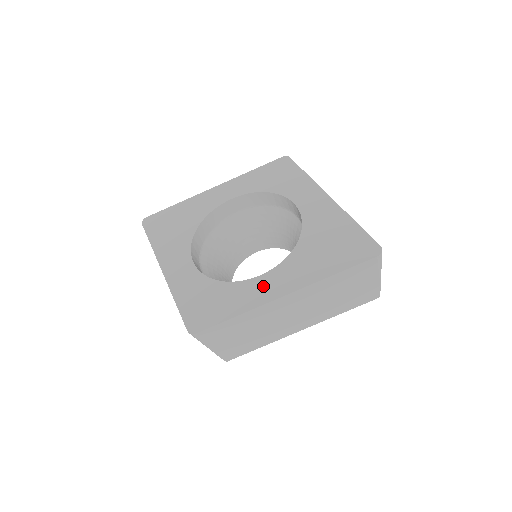
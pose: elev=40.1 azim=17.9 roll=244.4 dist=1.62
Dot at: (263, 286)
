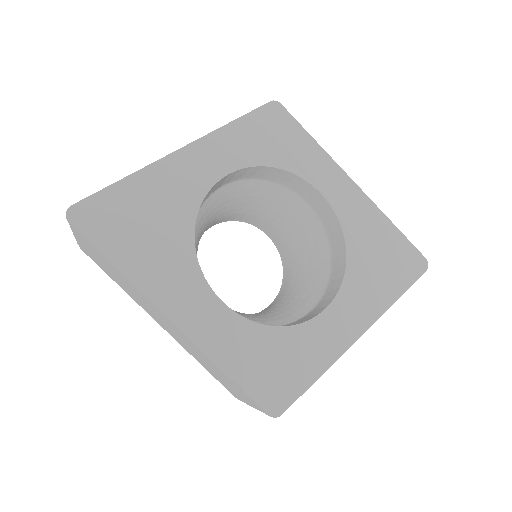
Dot at: (334, 326)
